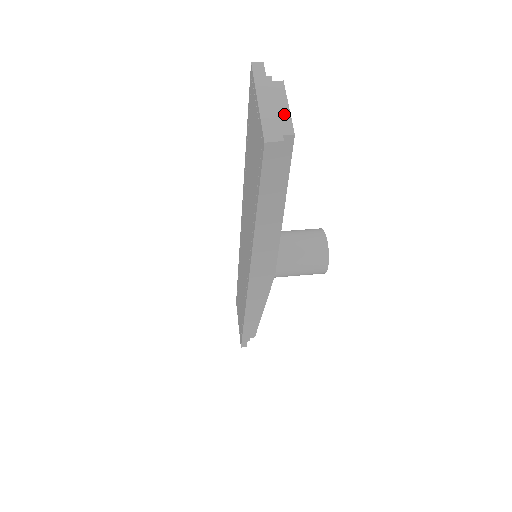
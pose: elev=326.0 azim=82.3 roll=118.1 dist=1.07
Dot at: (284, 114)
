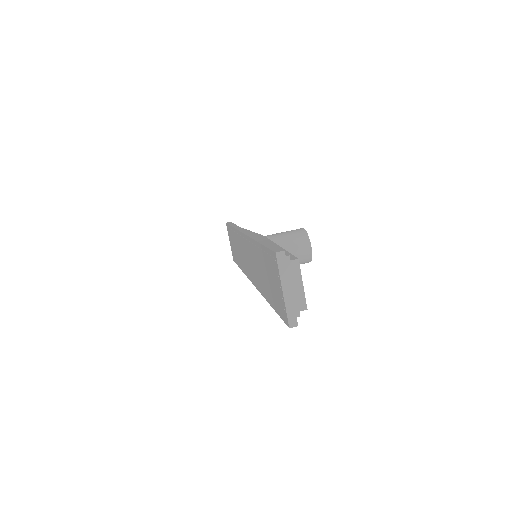
Dot at: (300, 292)
